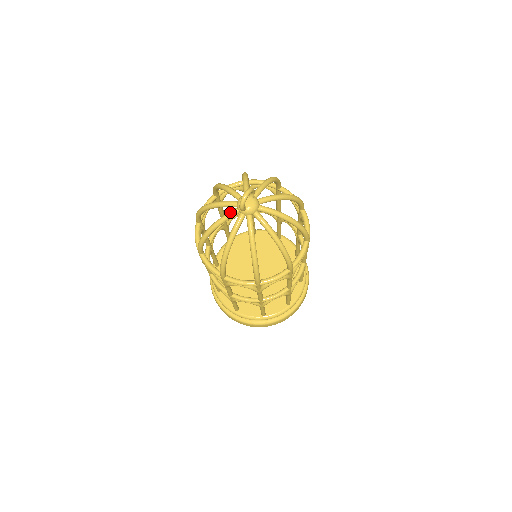
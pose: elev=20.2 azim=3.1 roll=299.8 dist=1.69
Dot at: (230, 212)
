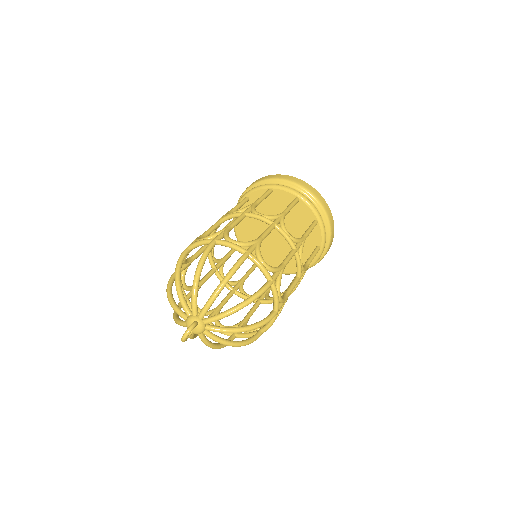
Dot at: (183, 325)
